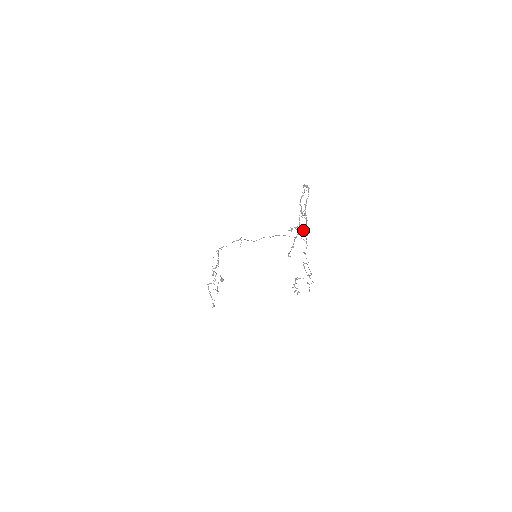
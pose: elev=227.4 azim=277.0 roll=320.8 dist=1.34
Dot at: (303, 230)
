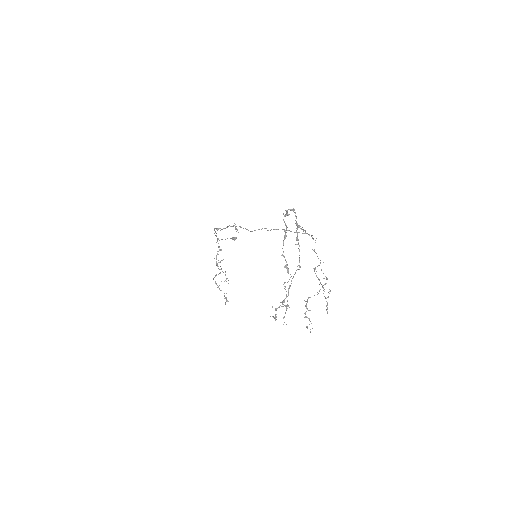
Dot at: (299, 267)
